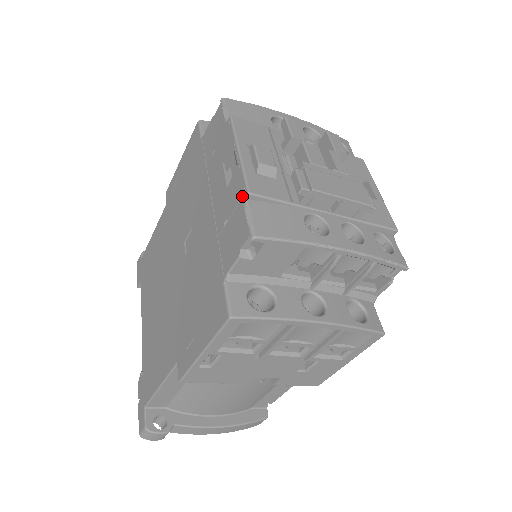
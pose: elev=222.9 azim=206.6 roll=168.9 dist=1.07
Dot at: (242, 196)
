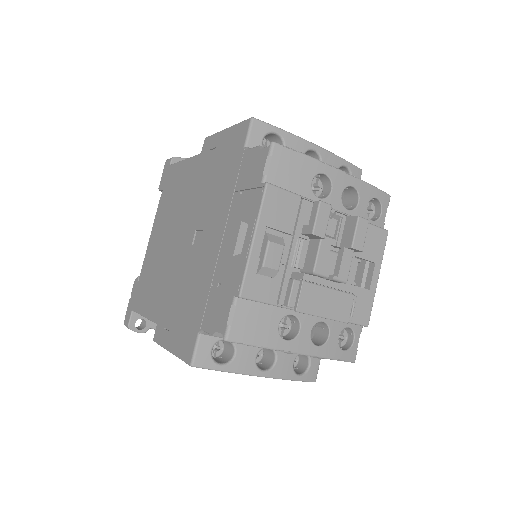
Dot at: (235, 290)
